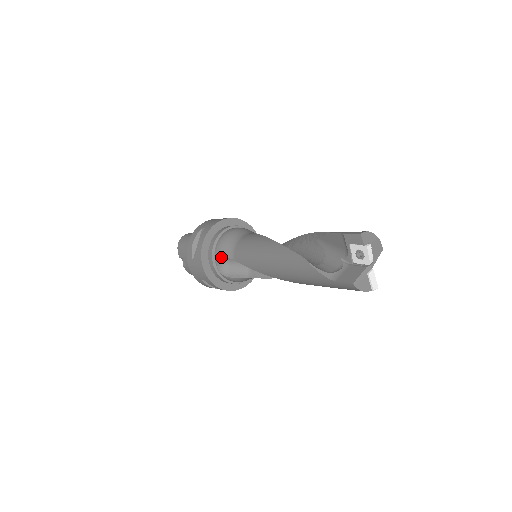
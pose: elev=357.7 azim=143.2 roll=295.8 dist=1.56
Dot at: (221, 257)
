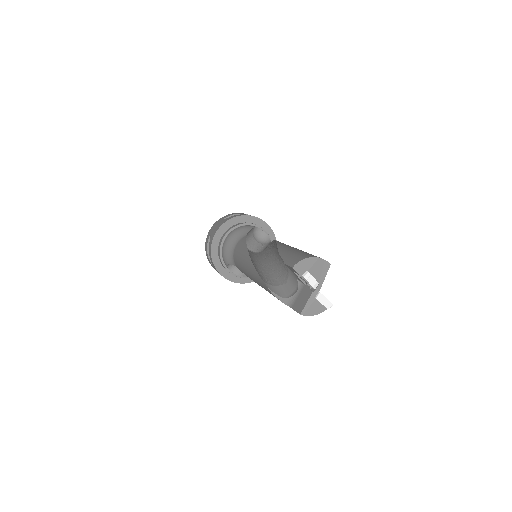
Dot at: (228, 264)
